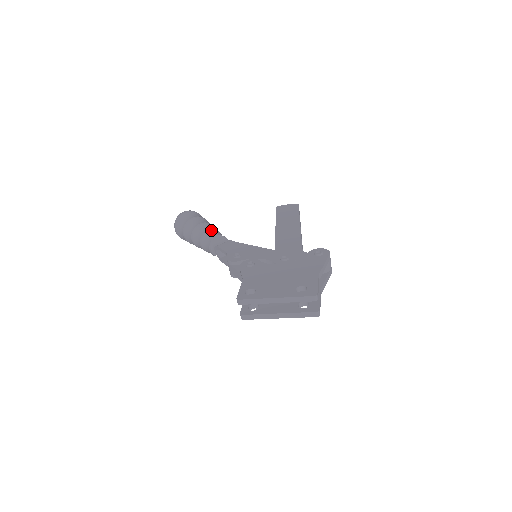
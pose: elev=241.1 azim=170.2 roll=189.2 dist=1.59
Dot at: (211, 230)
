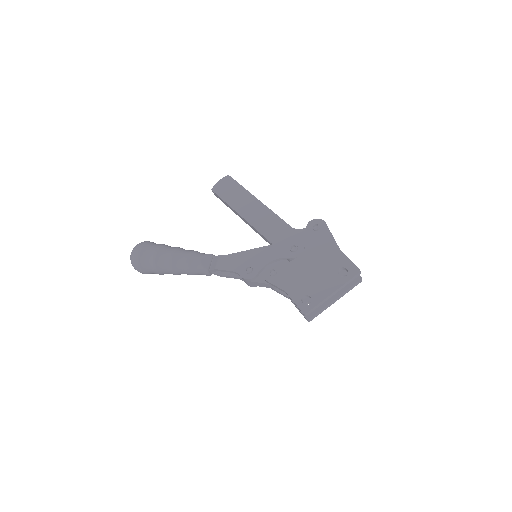
Dot at: (190, 256)
